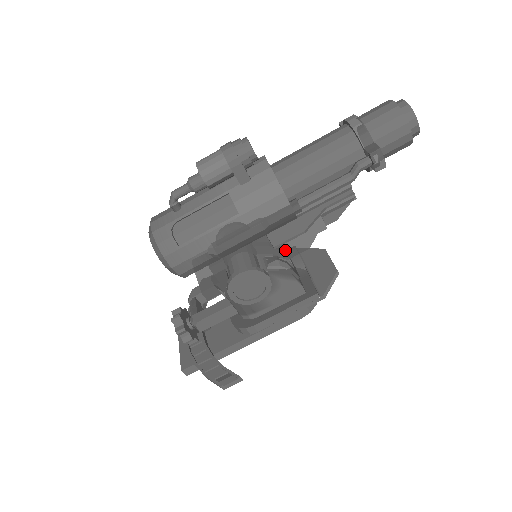
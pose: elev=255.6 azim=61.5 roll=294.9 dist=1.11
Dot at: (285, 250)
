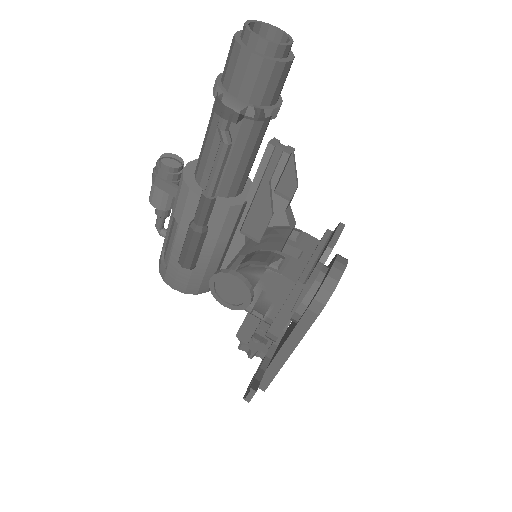
Dot at: (270, 241)
